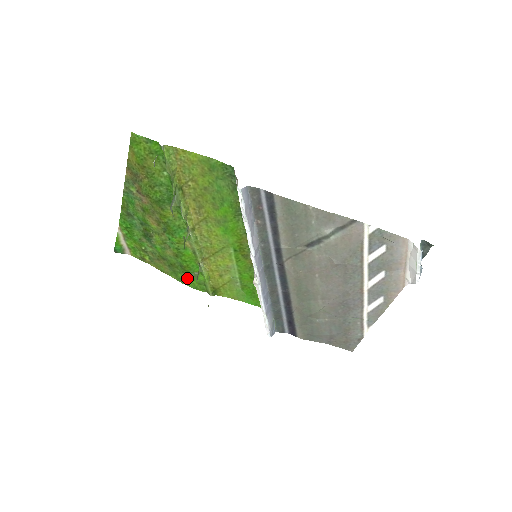
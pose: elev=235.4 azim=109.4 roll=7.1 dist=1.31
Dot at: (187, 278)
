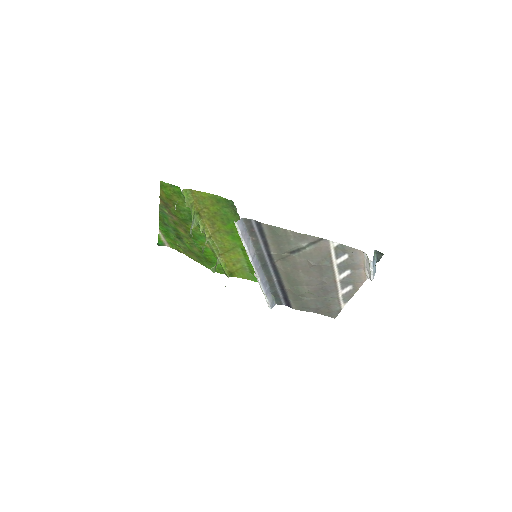
Dot at: (210, 265)
